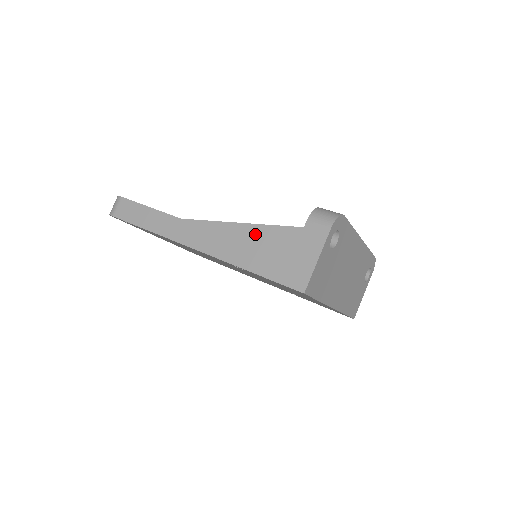
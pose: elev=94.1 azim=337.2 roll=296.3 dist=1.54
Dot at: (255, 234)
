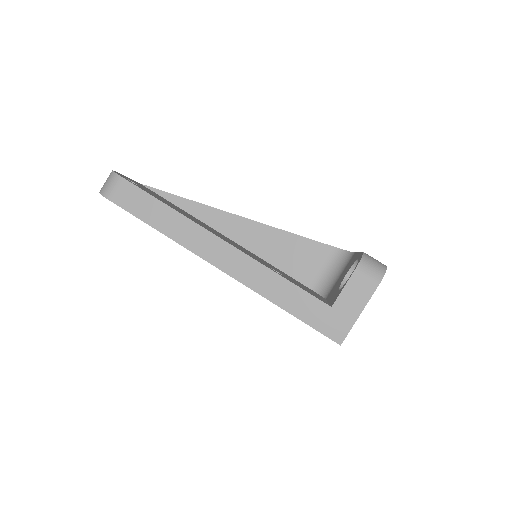
Dot at: (261, 235)
